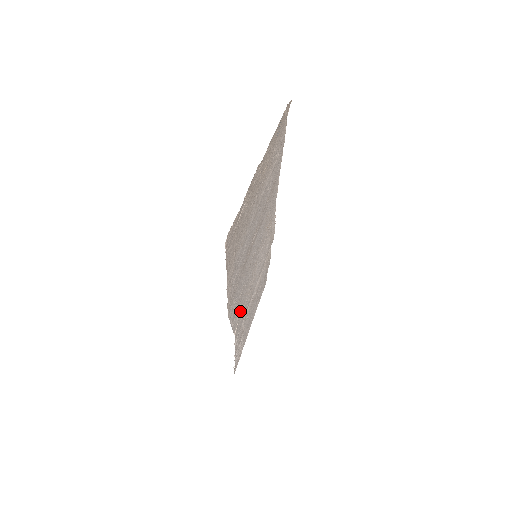
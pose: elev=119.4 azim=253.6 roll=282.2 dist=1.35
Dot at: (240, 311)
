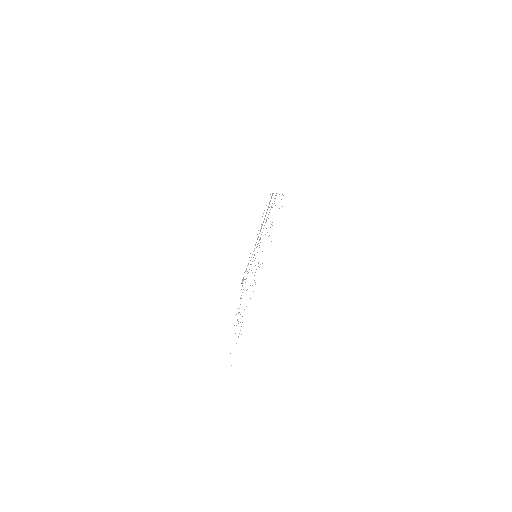
Dot at: occluded
